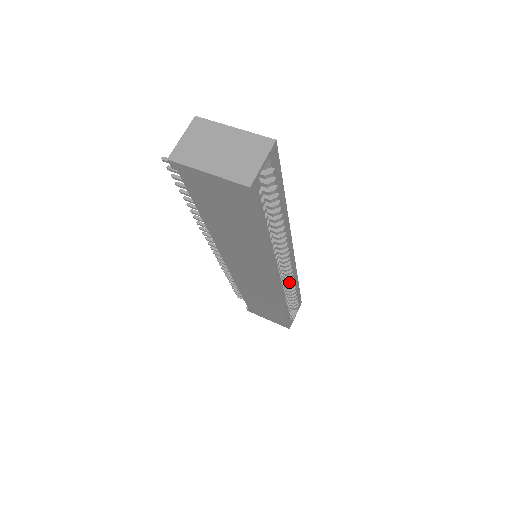
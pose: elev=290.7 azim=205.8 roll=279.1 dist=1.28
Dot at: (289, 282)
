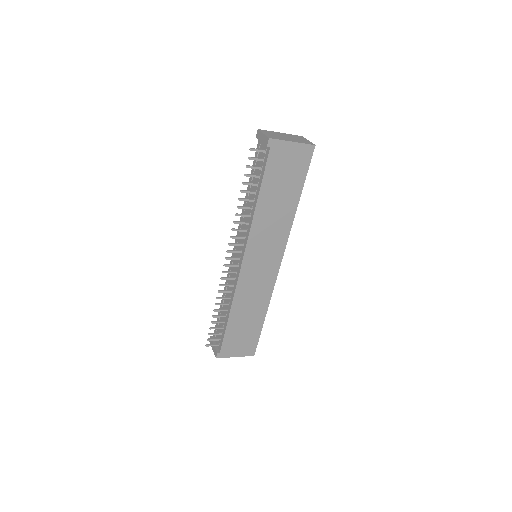
Dot at: occluded
